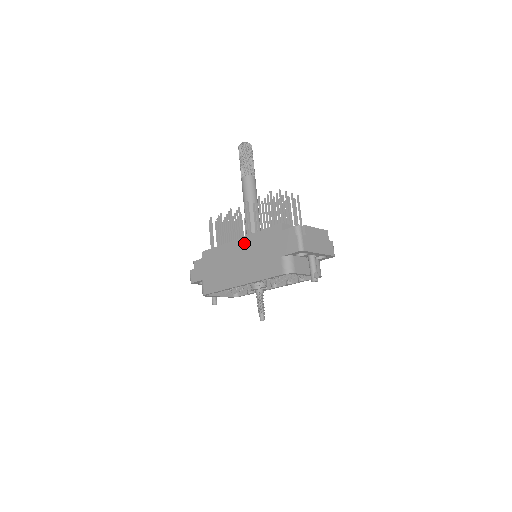
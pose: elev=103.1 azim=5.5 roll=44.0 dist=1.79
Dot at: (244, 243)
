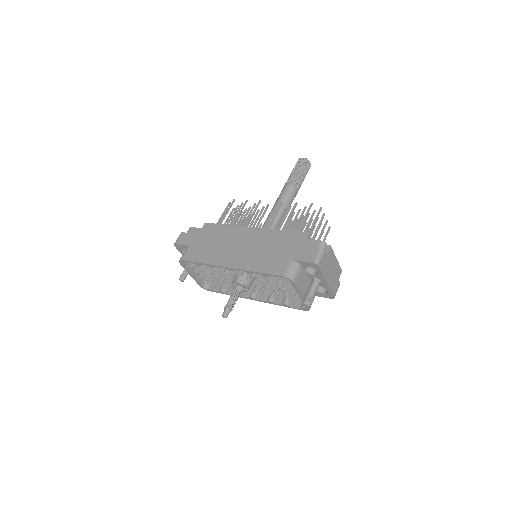
Dot at: (257, 233)
